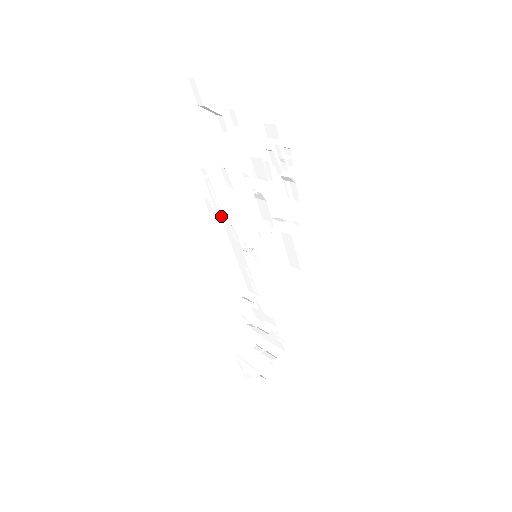
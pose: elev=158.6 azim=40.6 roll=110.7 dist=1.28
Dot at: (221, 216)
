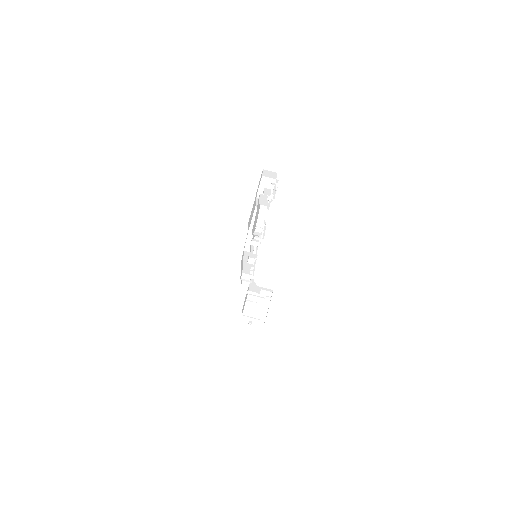
Dot at: occluded
